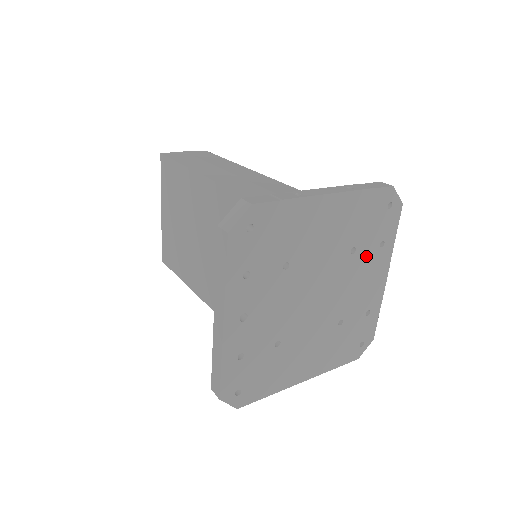
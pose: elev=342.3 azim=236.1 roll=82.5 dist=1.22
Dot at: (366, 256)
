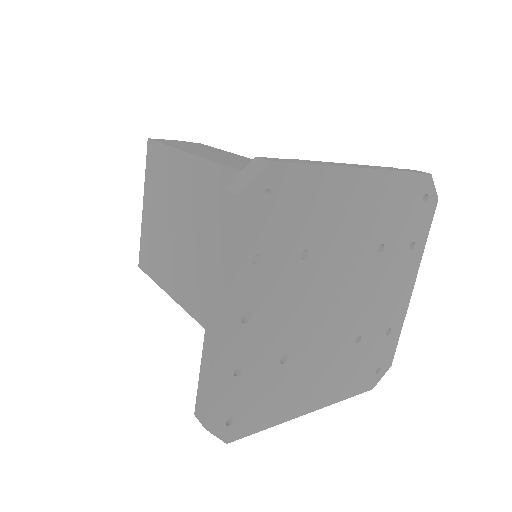
Dot at: (394, 258)
